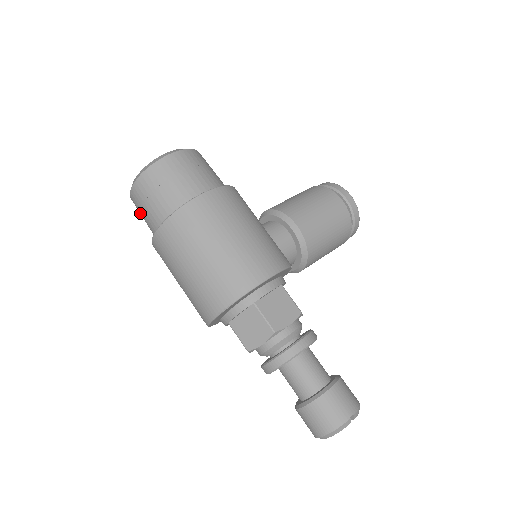
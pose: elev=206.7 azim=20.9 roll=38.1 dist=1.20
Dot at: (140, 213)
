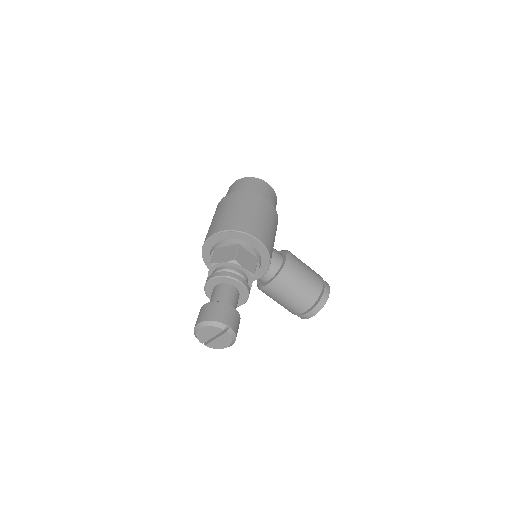
Dot at: occluded
